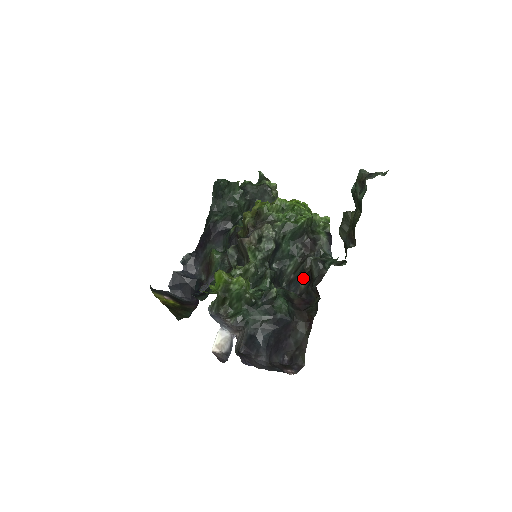
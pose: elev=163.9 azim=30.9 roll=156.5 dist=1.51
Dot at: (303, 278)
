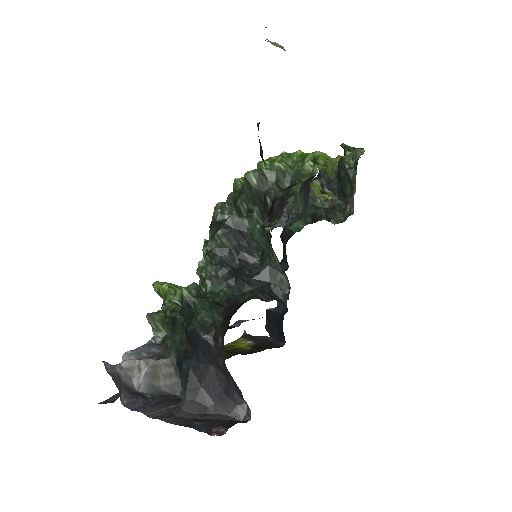
Dot at: occluded
